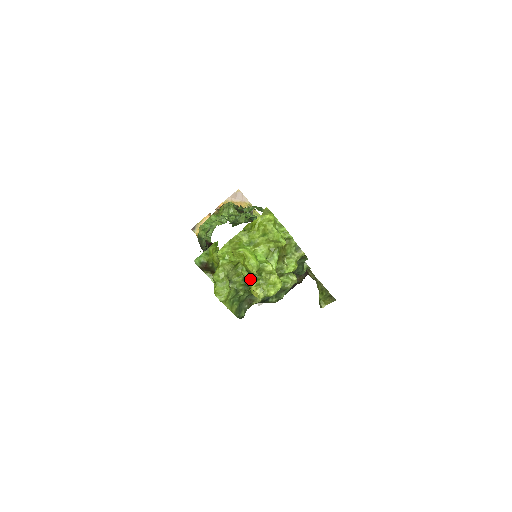
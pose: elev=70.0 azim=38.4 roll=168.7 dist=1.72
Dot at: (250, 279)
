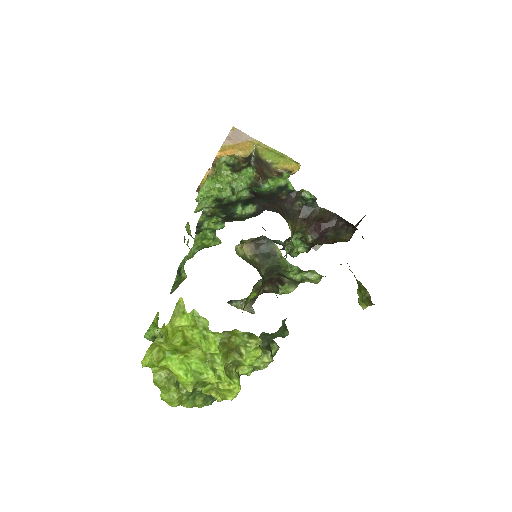
Dot at: occluded
